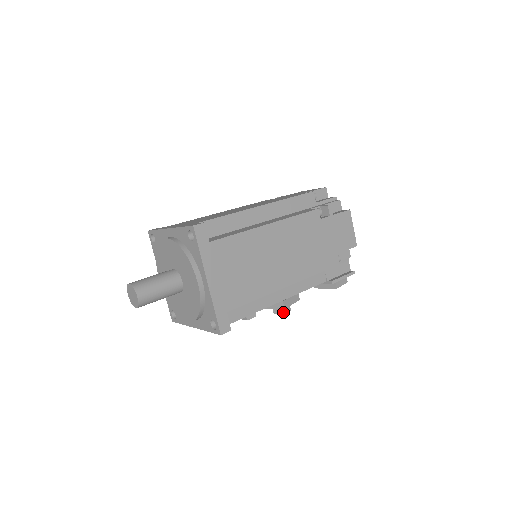
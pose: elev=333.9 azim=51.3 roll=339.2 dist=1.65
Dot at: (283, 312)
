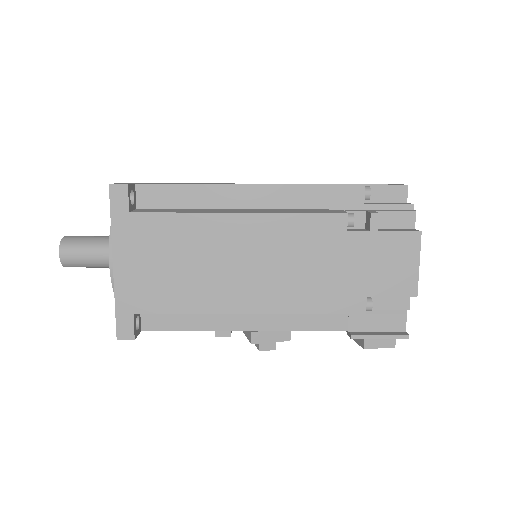
Dot at: (259, 347)
